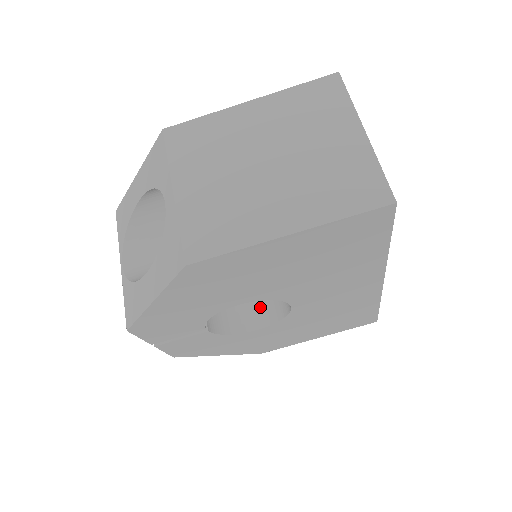
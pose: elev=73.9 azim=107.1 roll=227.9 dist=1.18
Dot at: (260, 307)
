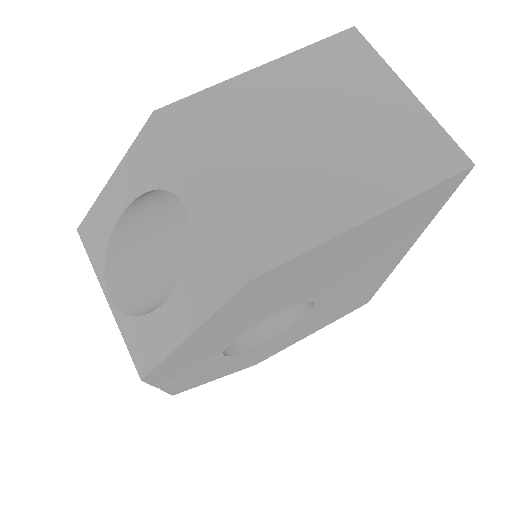
Dot at: occluded
